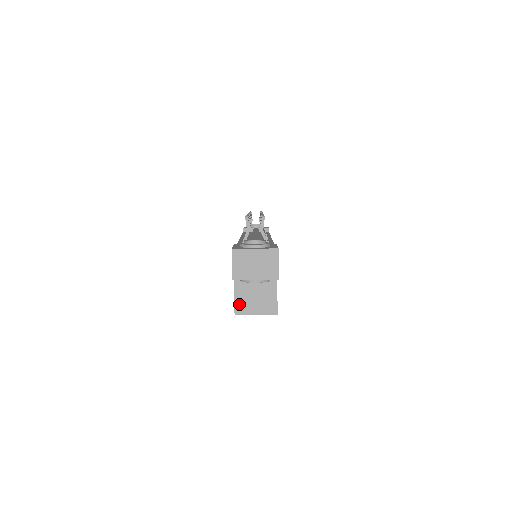
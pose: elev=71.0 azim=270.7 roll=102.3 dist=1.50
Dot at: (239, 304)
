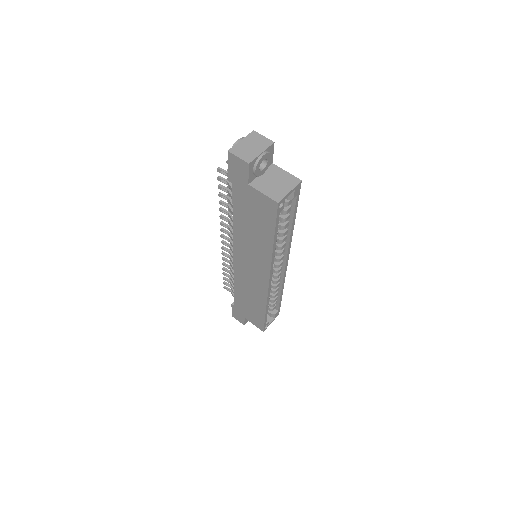
Dot at: (272, 195)
